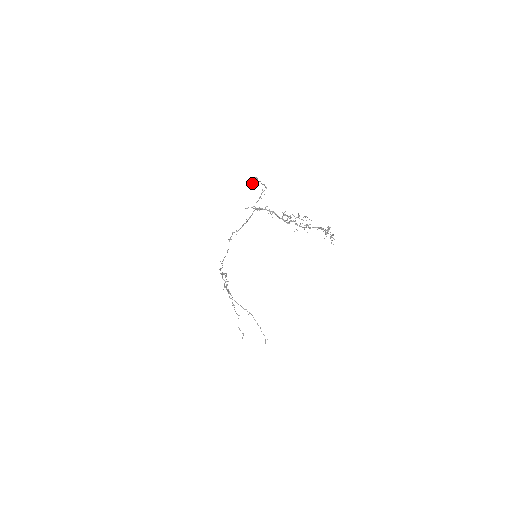
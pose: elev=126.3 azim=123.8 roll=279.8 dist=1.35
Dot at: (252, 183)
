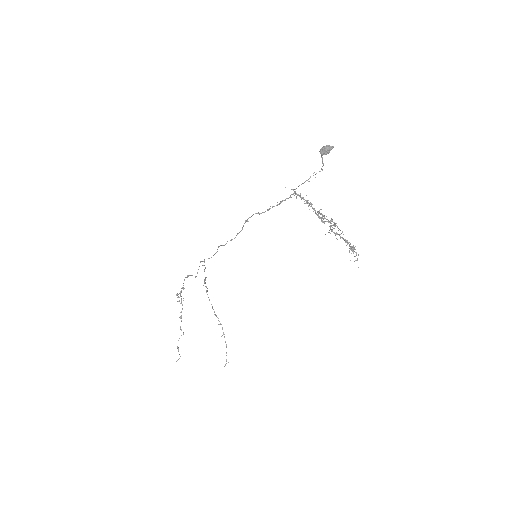
Dot at: (327, 150)
